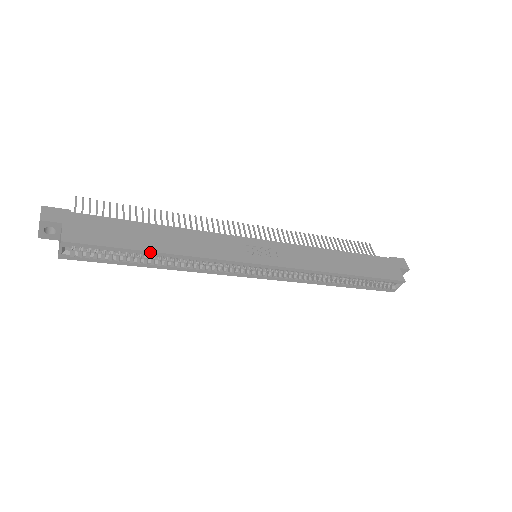
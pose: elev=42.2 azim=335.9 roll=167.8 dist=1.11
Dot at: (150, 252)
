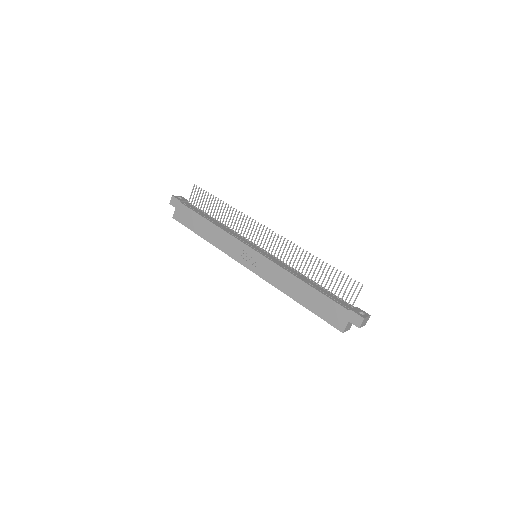
Dot at: (200, 236)
